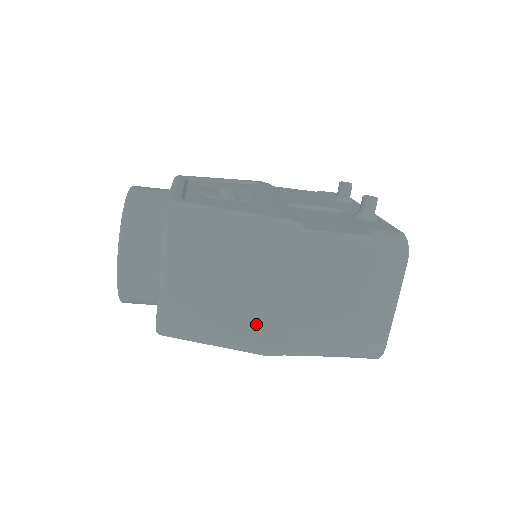
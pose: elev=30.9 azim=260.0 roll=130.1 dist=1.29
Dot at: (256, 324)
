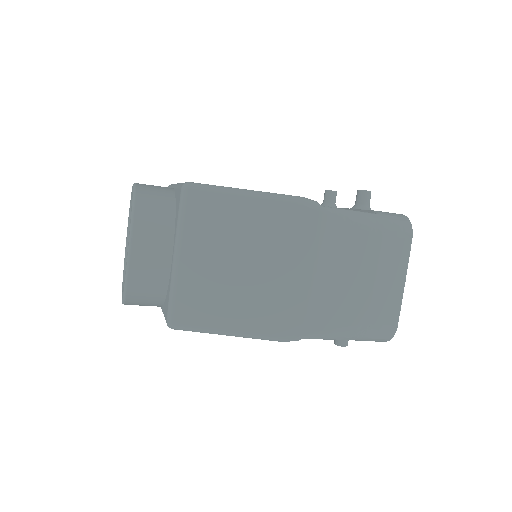
Dot at: (275, 306)
